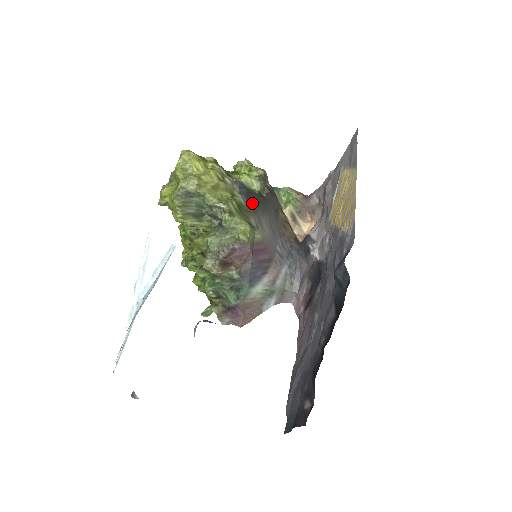
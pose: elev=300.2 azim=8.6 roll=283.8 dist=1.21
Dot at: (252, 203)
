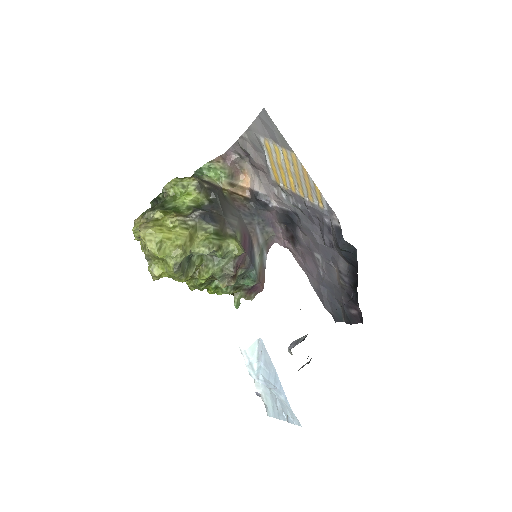
Dot at: (217, 219)
